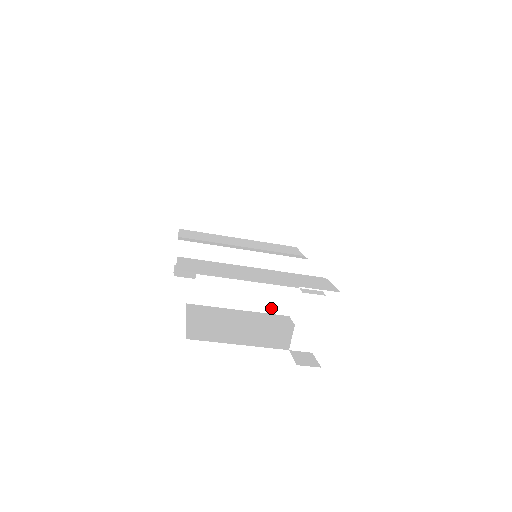
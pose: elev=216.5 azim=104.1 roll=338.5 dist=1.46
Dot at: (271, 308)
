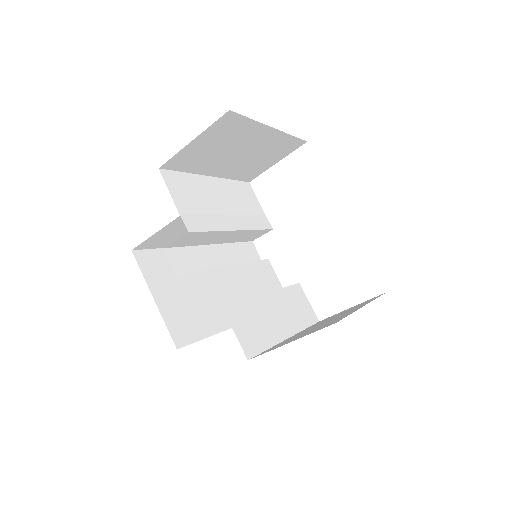
Dot at: occluded
